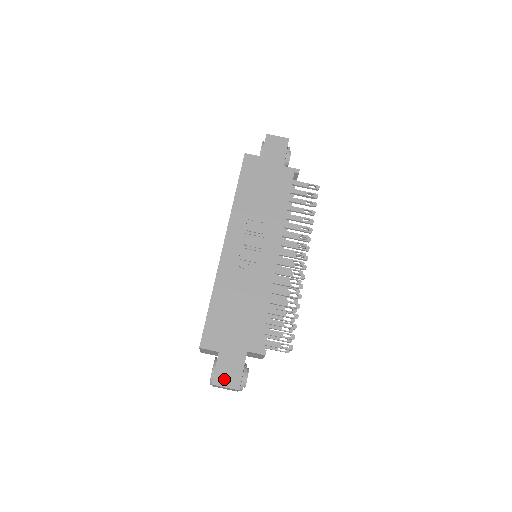
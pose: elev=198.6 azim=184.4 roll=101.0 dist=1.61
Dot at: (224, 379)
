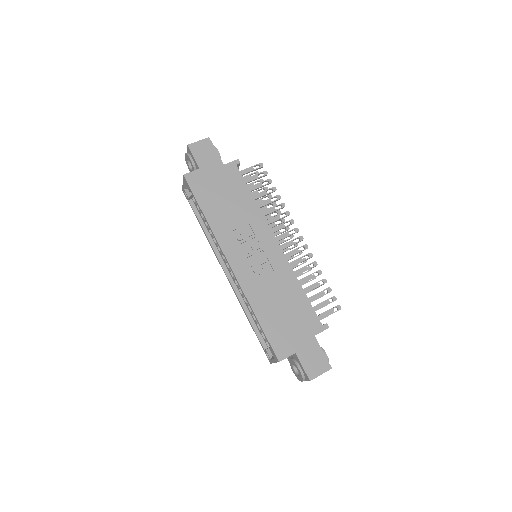
Dot at: (315, 370)
